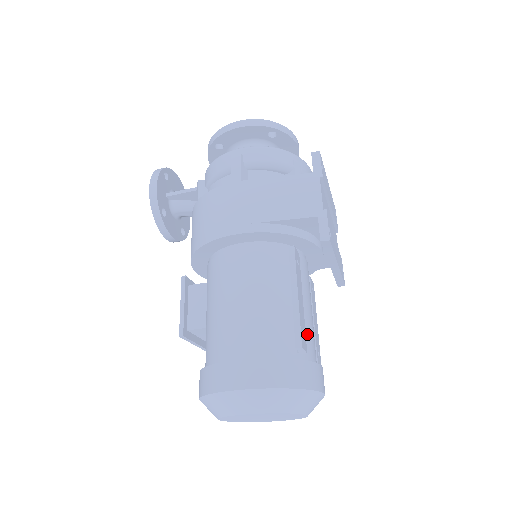
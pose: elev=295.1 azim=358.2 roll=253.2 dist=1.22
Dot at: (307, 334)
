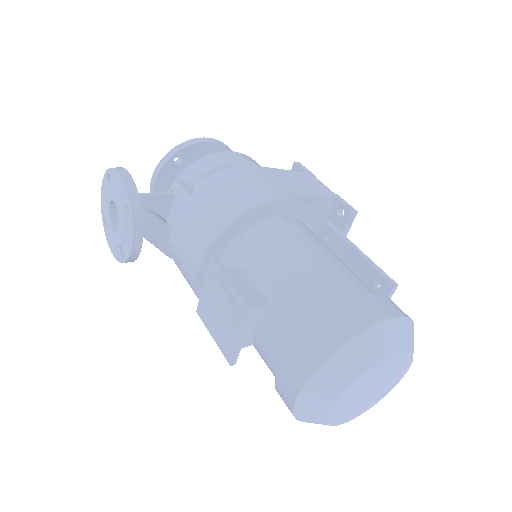
Dot at: occluded
